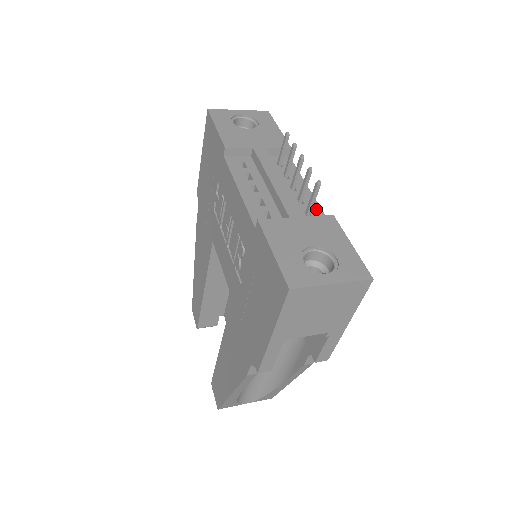
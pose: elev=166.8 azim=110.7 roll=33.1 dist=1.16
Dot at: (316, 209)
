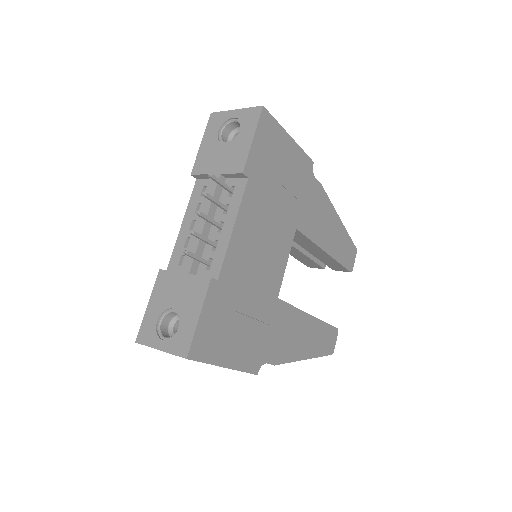
Dot at: (219, 260)
